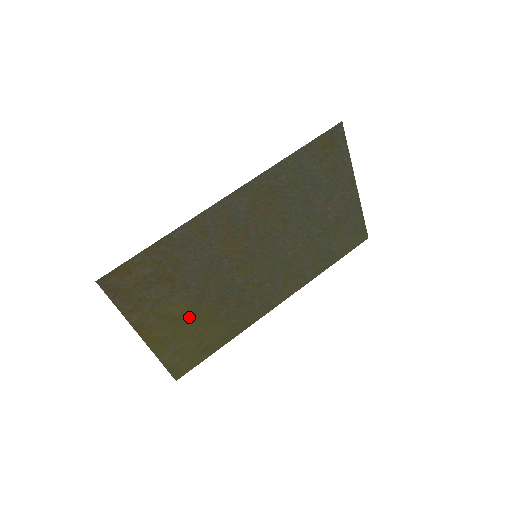
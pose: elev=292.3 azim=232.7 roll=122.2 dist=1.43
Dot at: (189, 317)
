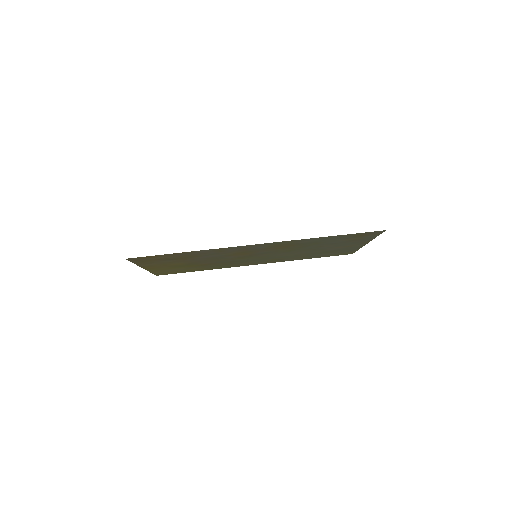
Dot at: (184, 265)
